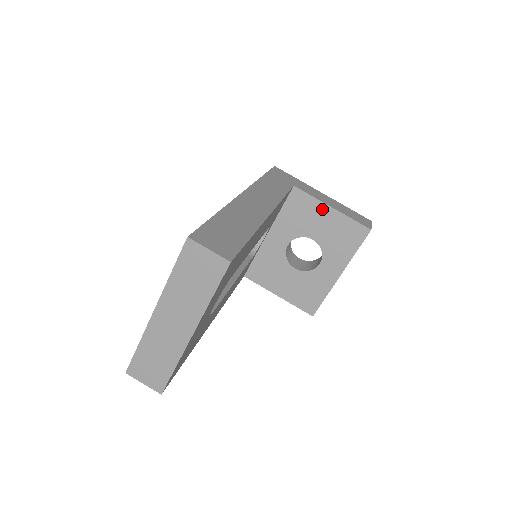
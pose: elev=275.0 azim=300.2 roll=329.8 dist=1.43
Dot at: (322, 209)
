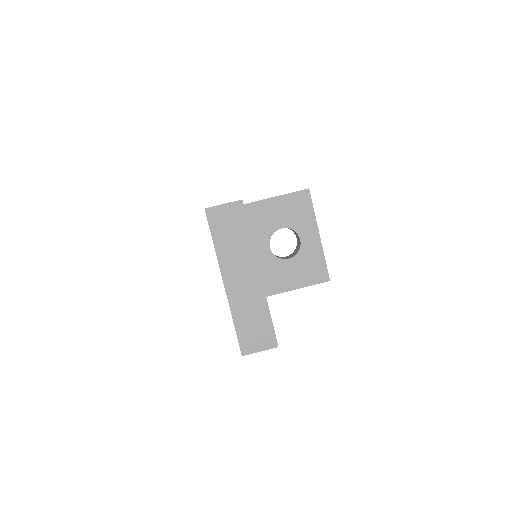
Dot at: (269, 204)
